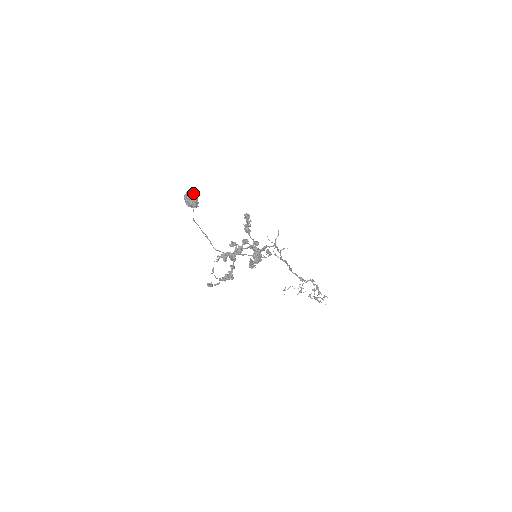
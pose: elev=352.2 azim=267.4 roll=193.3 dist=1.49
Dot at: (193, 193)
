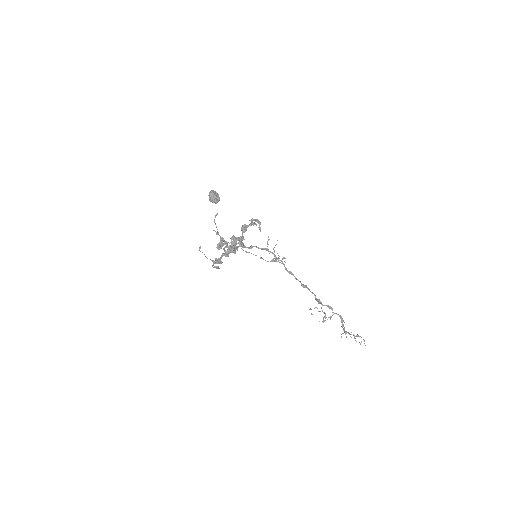
Dot at: (214, 191)
